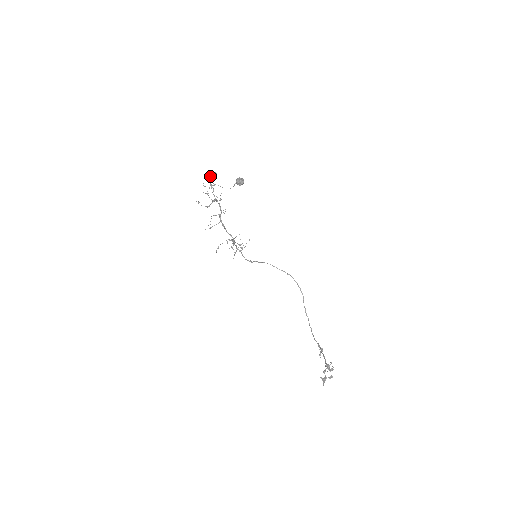
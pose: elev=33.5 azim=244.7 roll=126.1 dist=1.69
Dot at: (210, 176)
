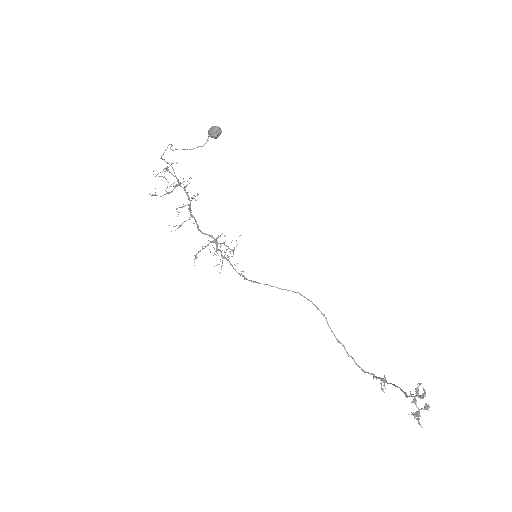
Dot at: (163, 153)
